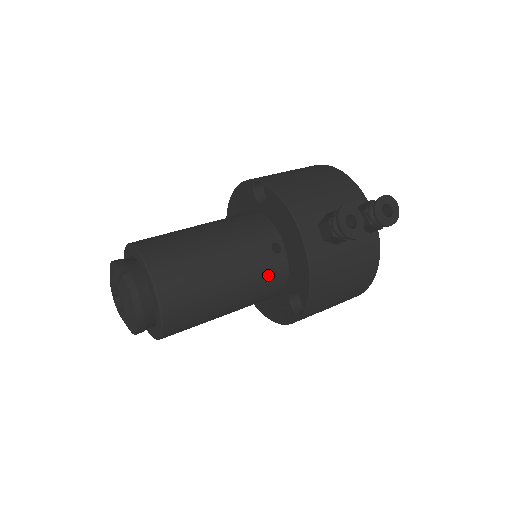
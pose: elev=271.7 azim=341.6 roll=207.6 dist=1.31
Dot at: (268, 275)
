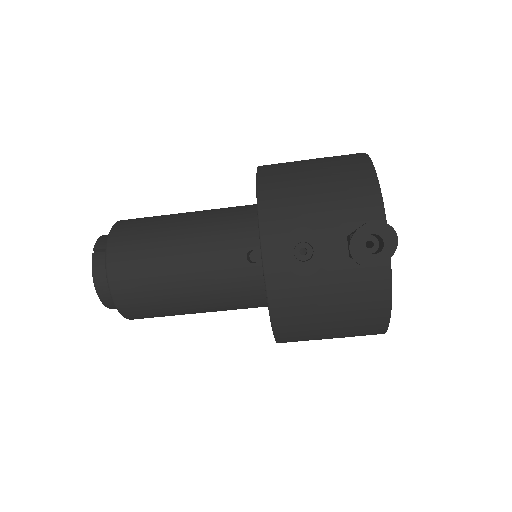
Dot at: (239, 285)
